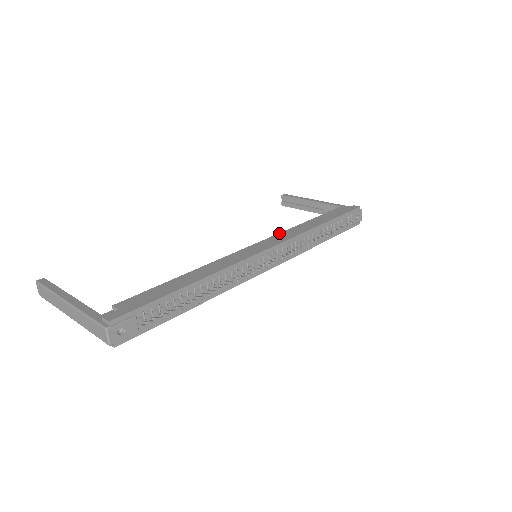
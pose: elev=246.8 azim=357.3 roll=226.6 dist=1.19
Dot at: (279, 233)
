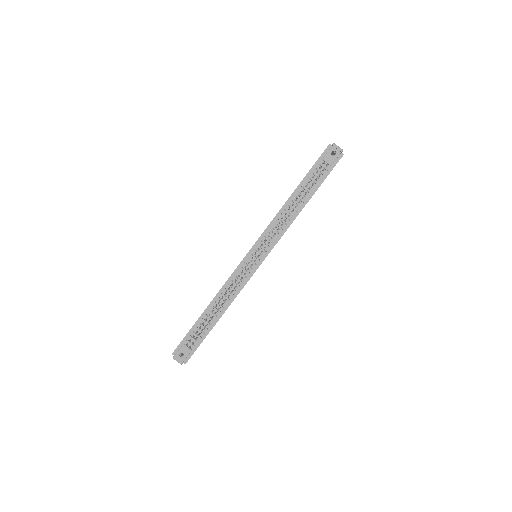
Dot at: occluded
